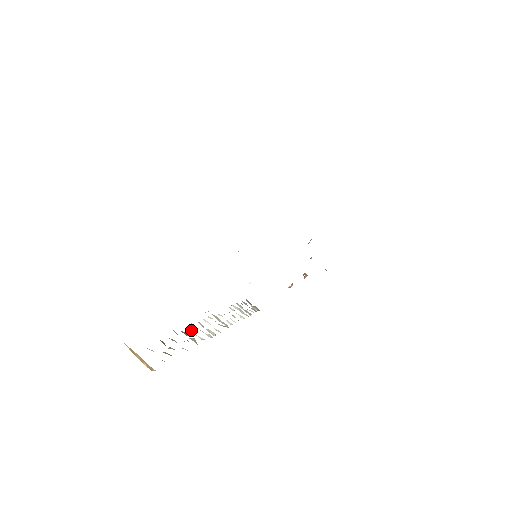
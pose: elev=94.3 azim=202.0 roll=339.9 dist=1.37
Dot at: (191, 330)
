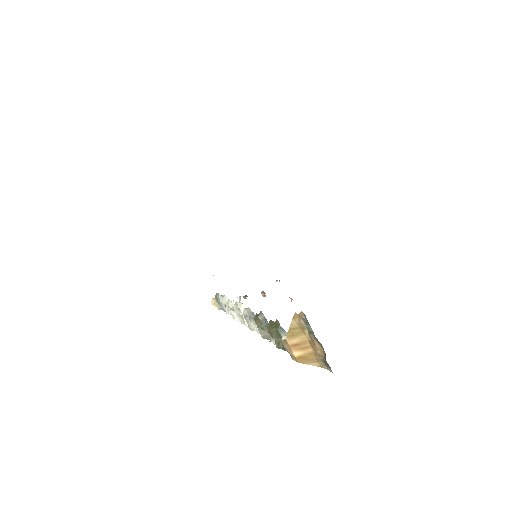
Dot at: (253, 317)
